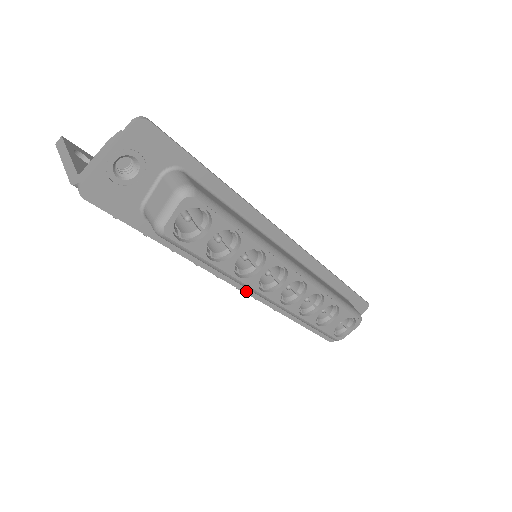
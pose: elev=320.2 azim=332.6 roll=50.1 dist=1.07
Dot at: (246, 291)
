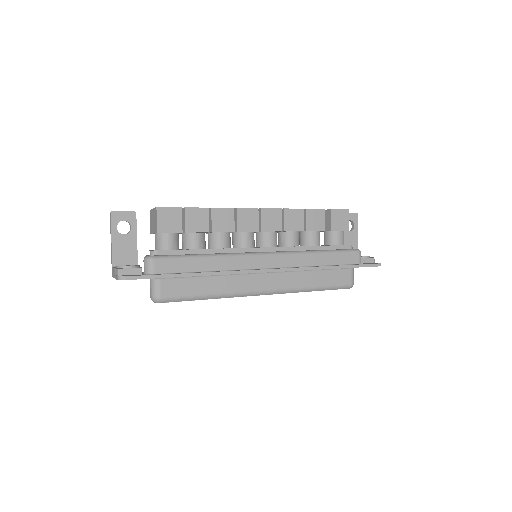
Dot at: occluded
